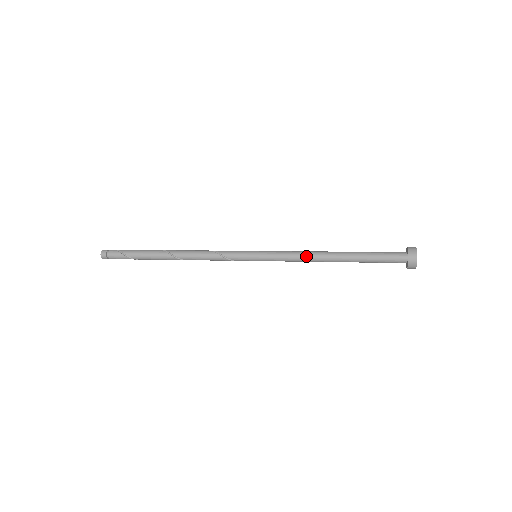
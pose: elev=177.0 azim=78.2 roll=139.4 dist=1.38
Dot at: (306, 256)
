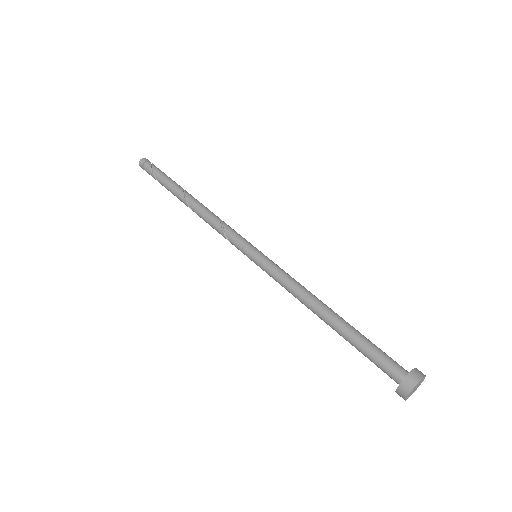
Dot at: (297, 294)
